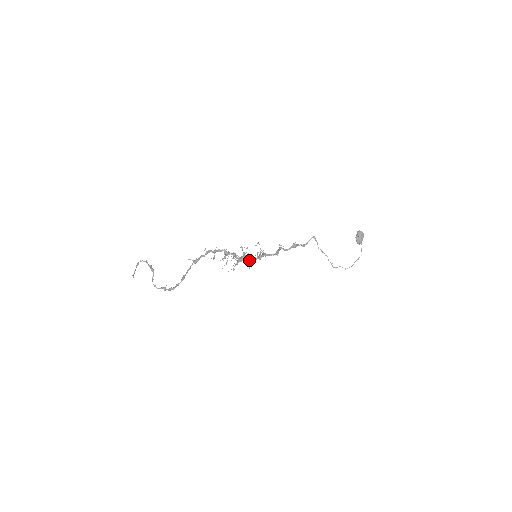
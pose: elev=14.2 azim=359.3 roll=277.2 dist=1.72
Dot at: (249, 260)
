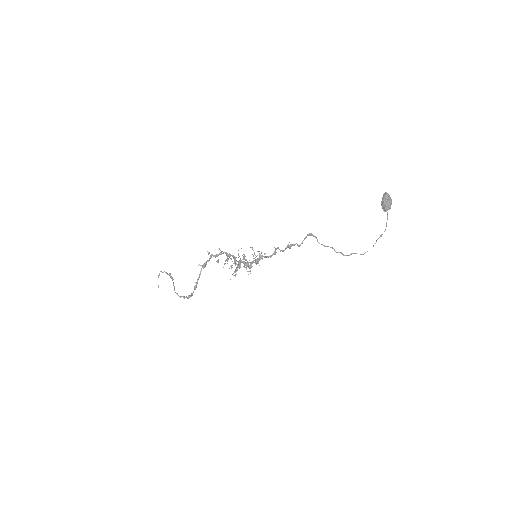
Dot at: (246, 267)
